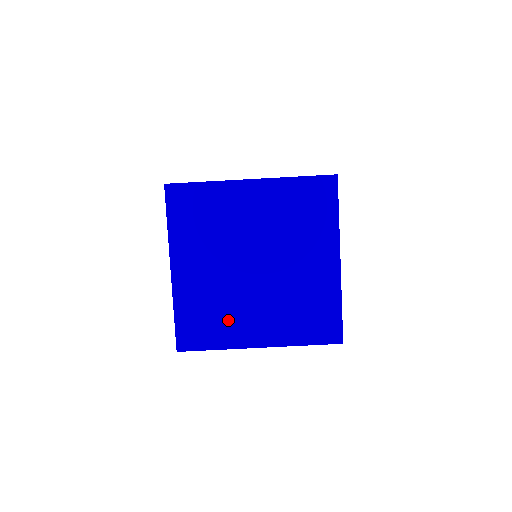
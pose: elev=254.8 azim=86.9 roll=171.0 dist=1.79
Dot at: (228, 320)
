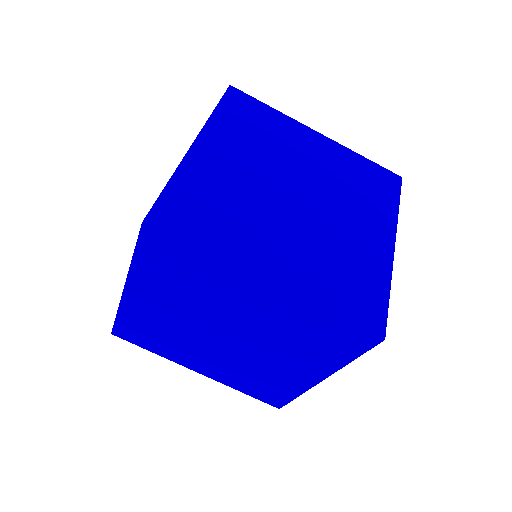
Dot at: (239, 228)
